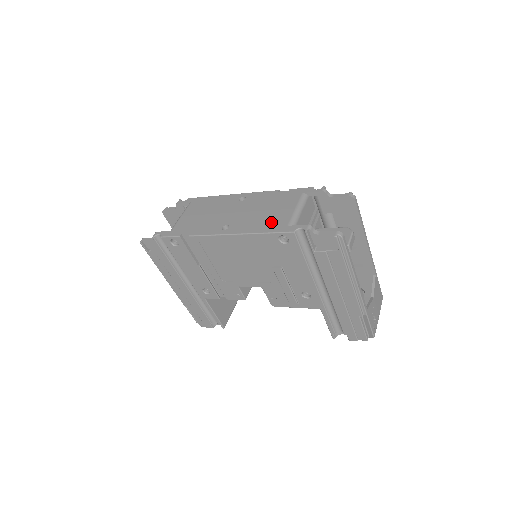
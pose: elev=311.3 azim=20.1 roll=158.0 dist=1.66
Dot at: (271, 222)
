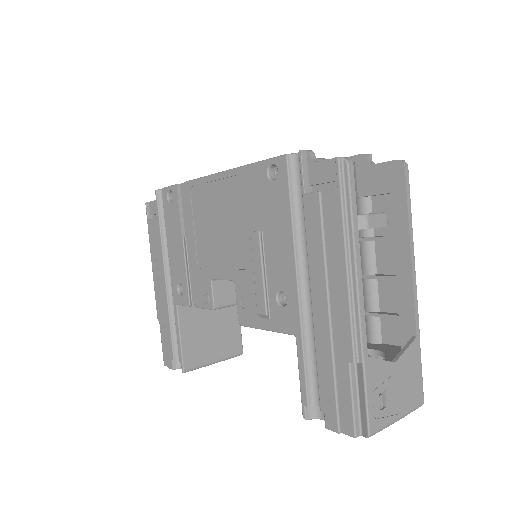
Dot at: occluded
